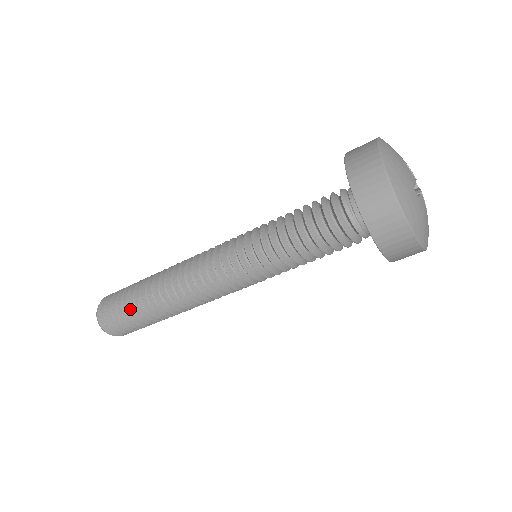
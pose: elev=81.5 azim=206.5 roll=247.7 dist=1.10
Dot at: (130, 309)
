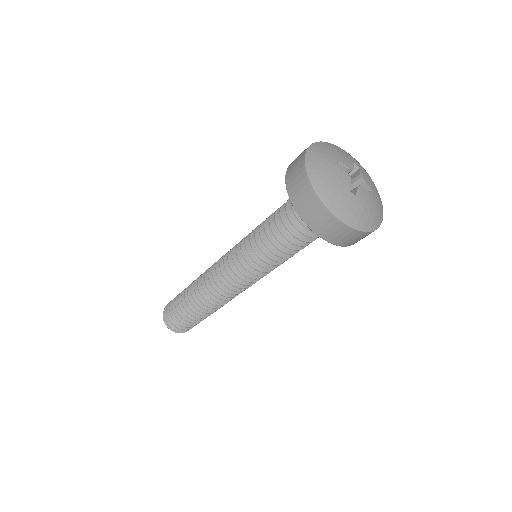
Dot at: (180, 293)
